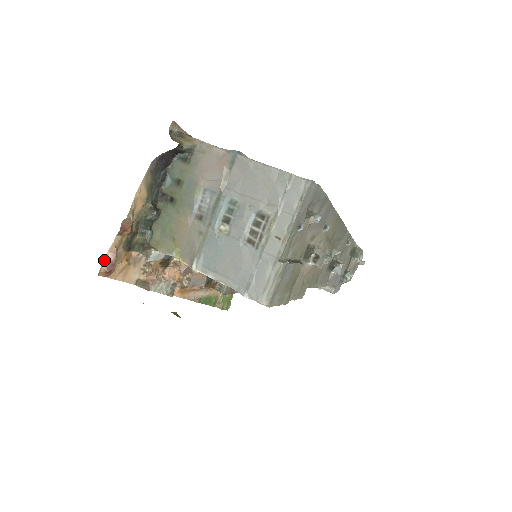
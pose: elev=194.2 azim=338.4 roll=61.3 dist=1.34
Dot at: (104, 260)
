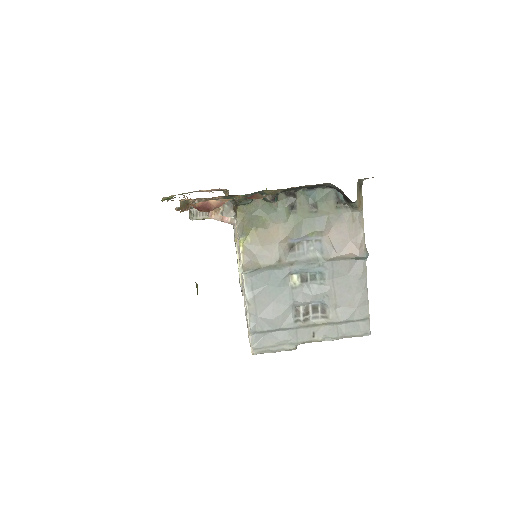
Dot at: (209, 200)
